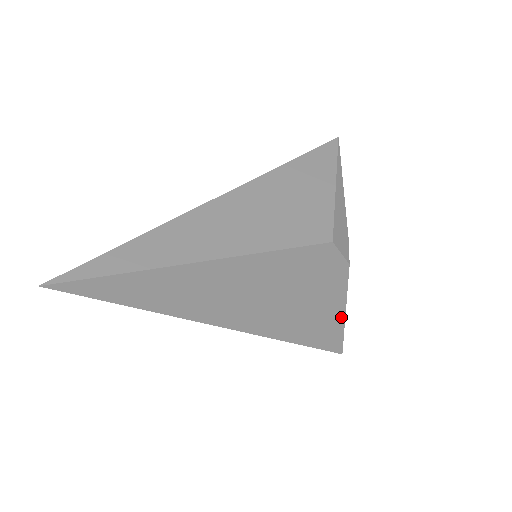
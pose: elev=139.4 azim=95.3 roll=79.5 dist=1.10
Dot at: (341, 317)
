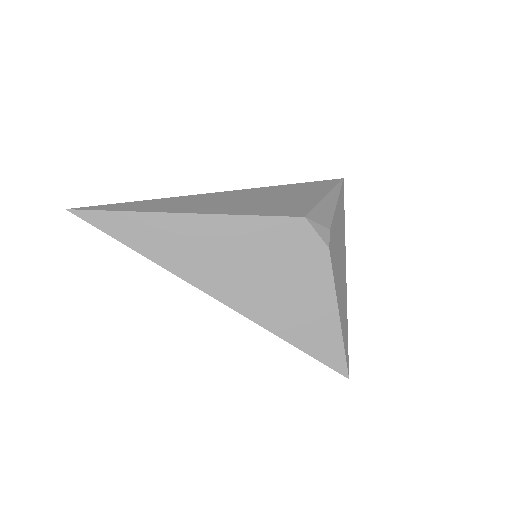
Dot at: (335, 319)
